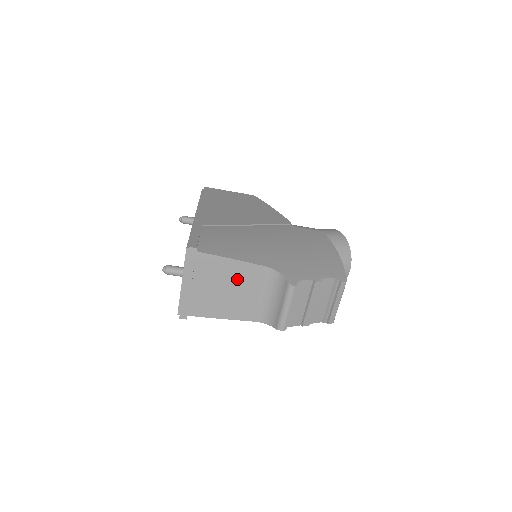
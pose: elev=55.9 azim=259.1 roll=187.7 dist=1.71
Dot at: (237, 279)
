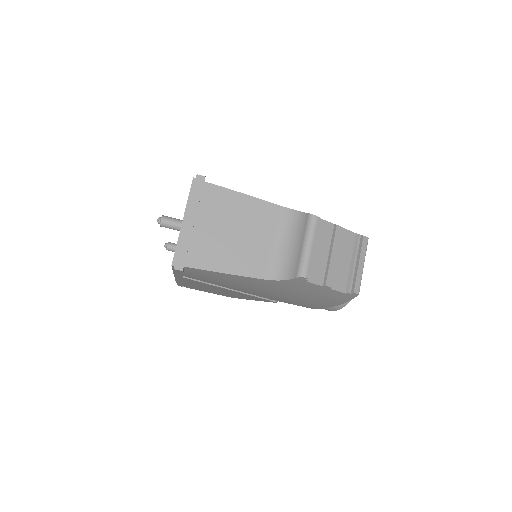
Dot at: (248, 220)
